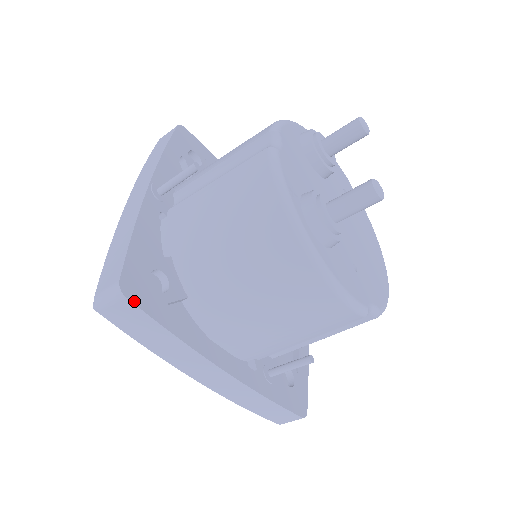
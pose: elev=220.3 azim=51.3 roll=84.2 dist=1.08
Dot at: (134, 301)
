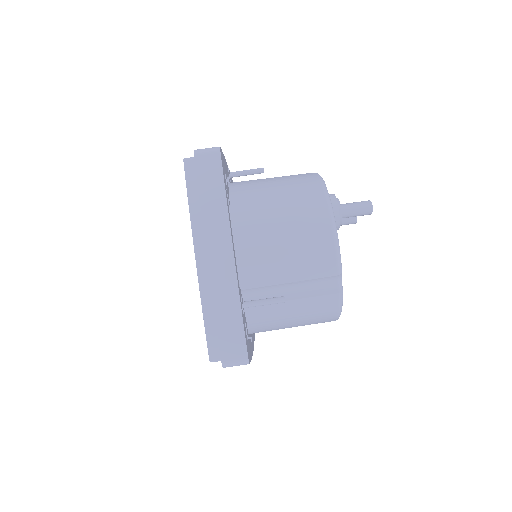
Dot at: (221, 159)
